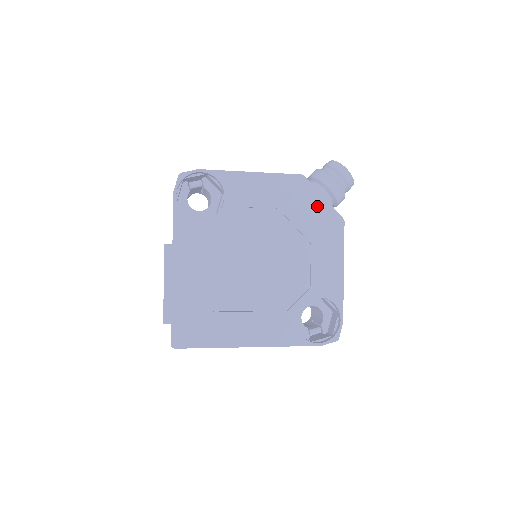
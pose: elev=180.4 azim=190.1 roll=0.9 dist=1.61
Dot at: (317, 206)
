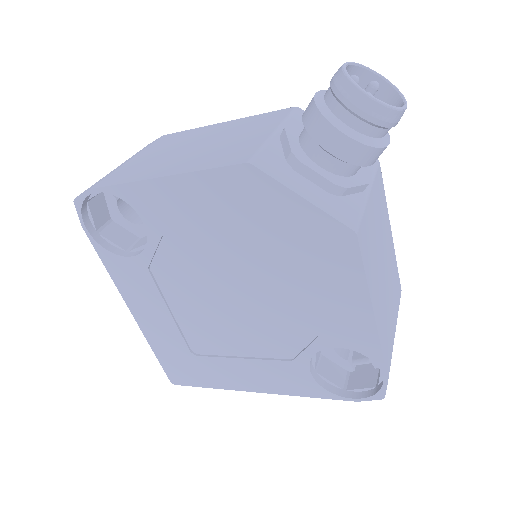
Dot at: (293, 215)
